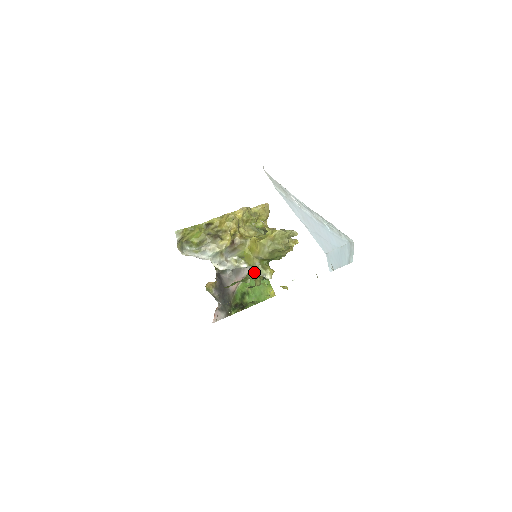
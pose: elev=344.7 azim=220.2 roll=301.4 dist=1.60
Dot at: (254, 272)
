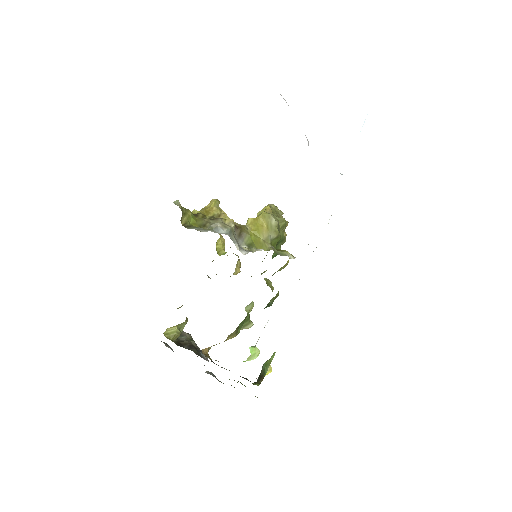
Dot at: (252, 304)
